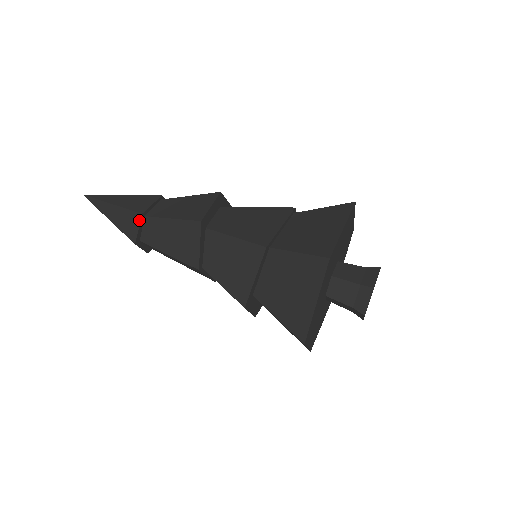
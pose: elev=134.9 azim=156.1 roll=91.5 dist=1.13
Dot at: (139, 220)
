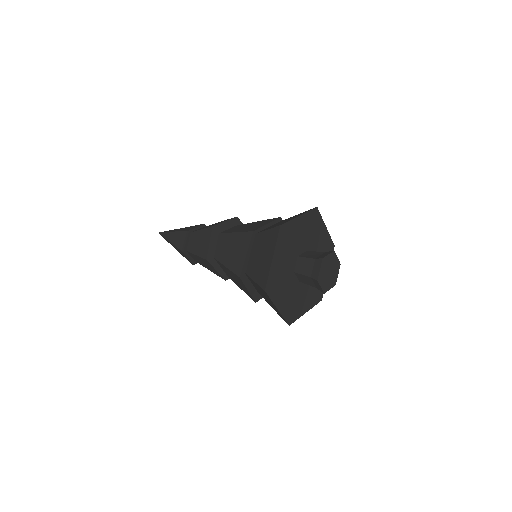
Dot at: (185, 255)
